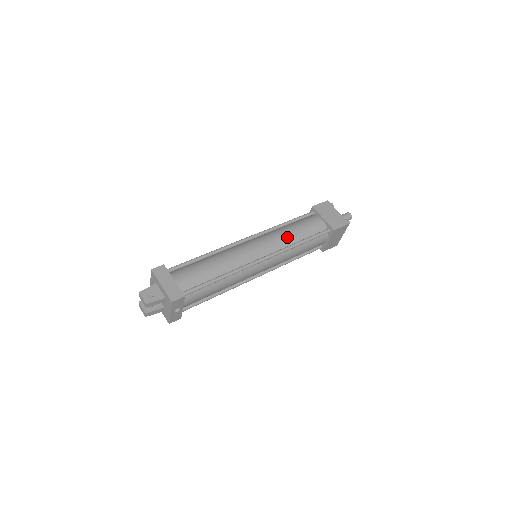
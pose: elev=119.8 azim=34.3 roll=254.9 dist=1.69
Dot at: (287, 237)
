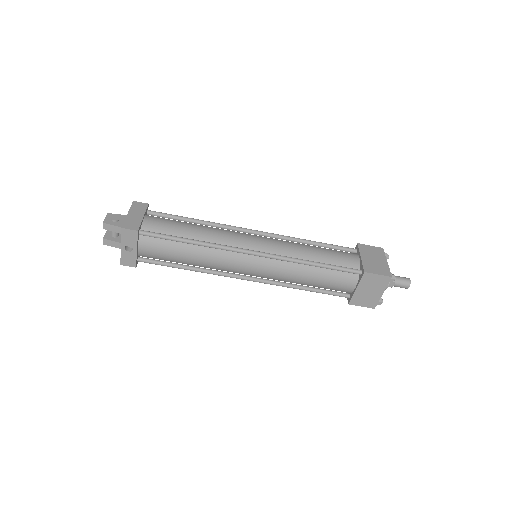
Dot at: (299, 250)
